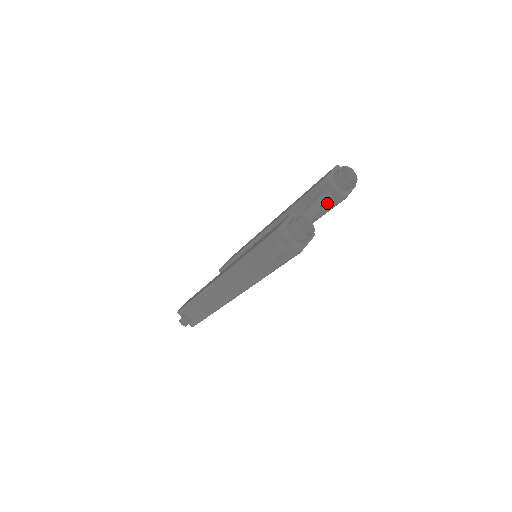
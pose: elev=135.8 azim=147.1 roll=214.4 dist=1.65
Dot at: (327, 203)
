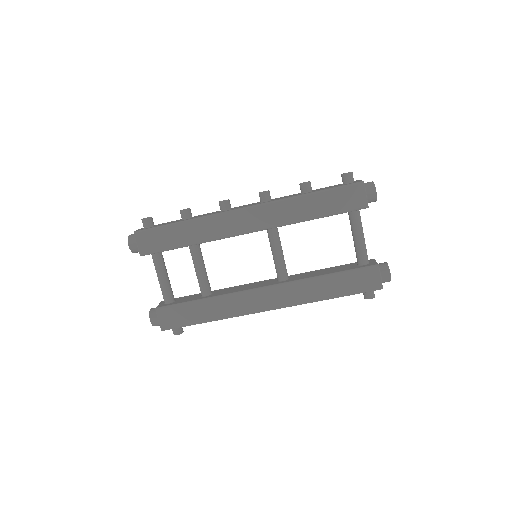
Dot at: occluded
